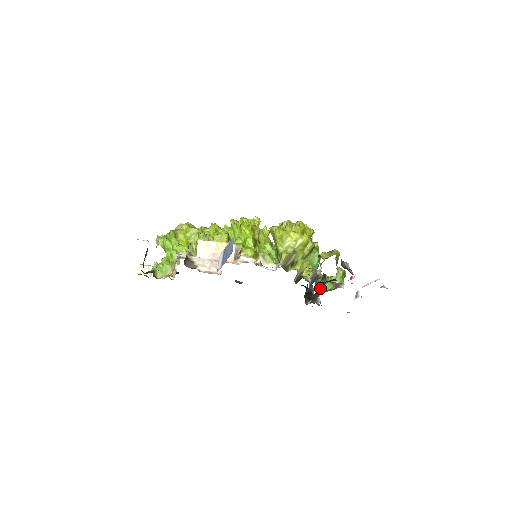
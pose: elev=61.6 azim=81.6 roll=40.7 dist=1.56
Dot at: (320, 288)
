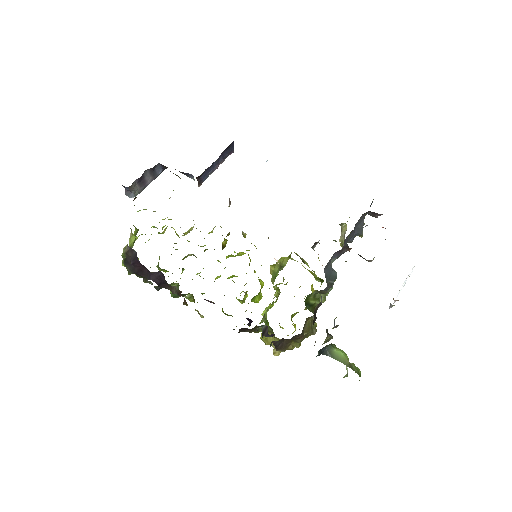
Dot at: (330, 344)
